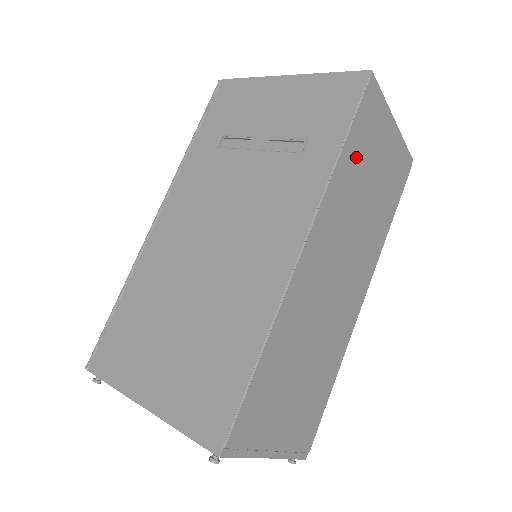
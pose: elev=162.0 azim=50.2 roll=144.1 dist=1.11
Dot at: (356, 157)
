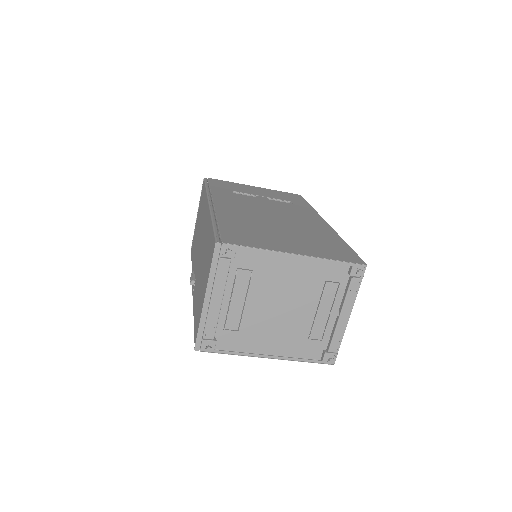
Dot at: occluded
